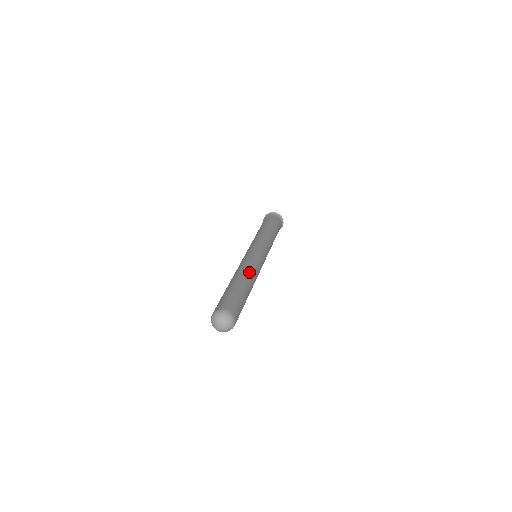
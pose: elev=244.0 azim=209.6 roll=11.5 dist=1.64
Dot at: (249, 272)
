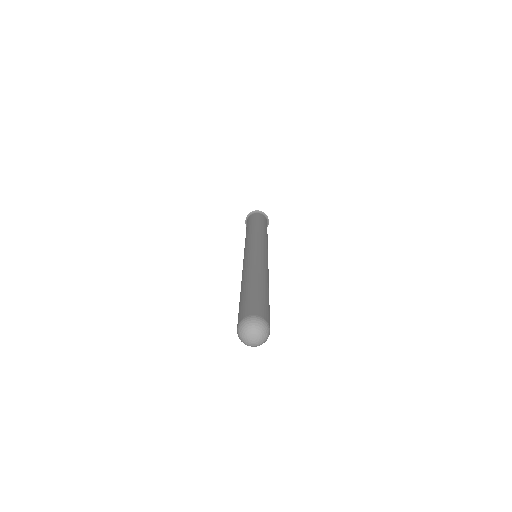
Dot at: occluded
